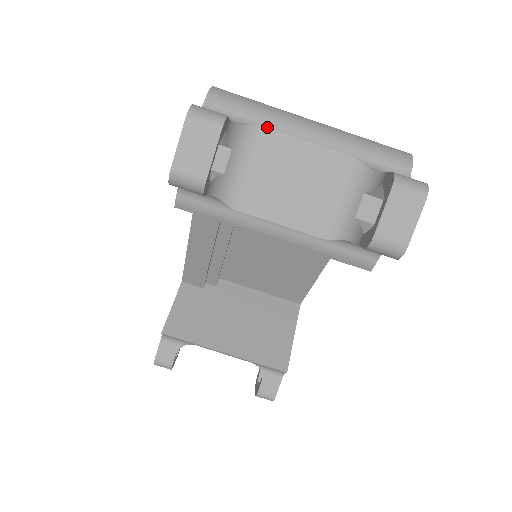
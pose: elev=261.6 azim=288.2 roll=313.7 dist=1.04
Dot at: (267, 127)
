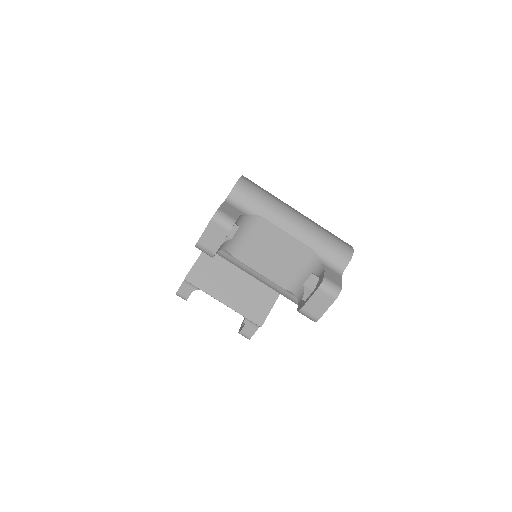
Dot at: (265, 218)
